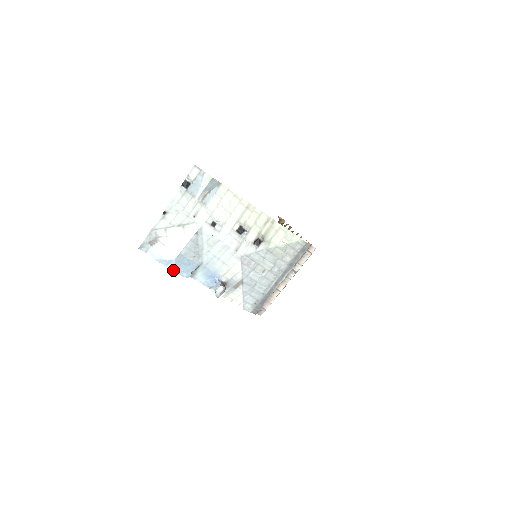
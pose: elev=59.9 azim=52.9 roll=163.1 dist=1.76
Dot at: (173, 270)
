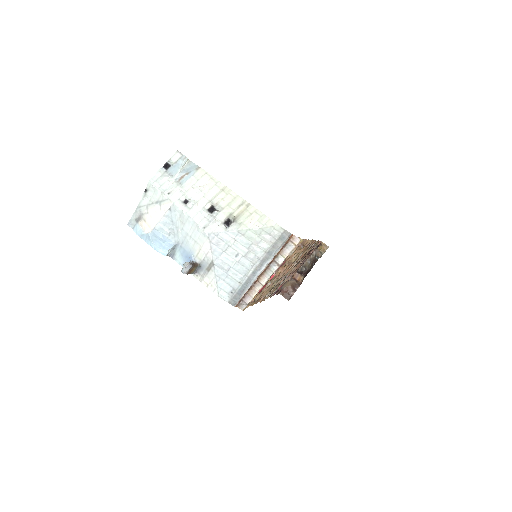
Dot at: (151, 245)
